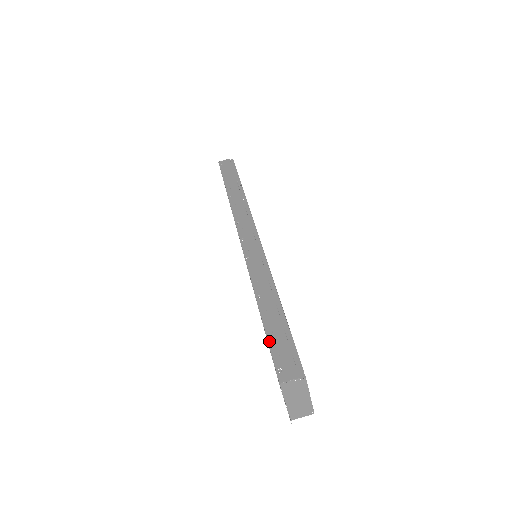
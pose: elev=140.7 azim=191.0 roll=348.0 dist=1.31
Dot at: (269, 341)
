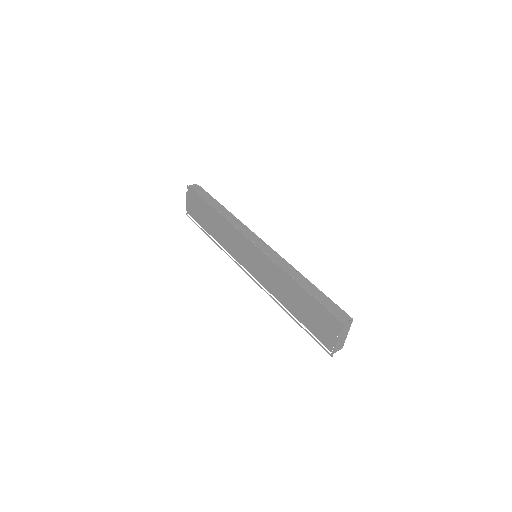
Dot at: (319, 302)
